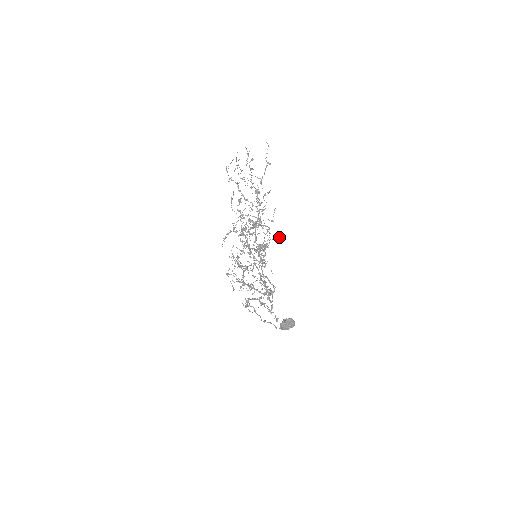
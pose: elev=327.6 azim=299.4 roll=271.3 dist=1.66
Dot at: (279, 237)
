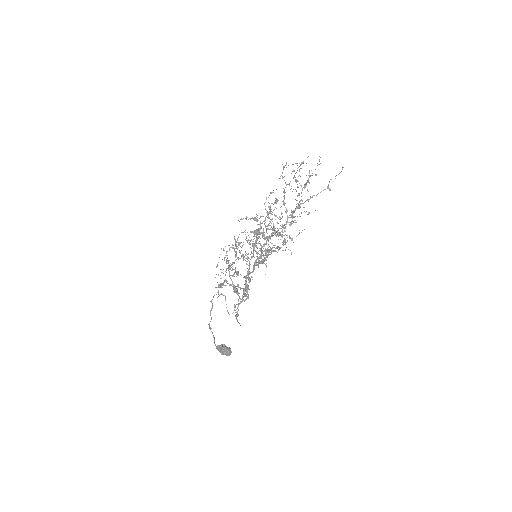
Dot at: (291, 252)
